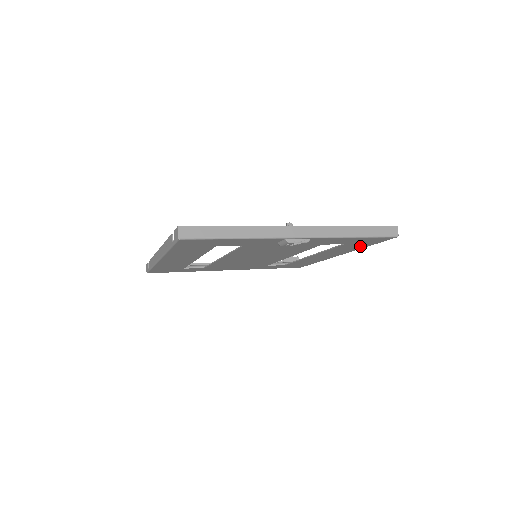
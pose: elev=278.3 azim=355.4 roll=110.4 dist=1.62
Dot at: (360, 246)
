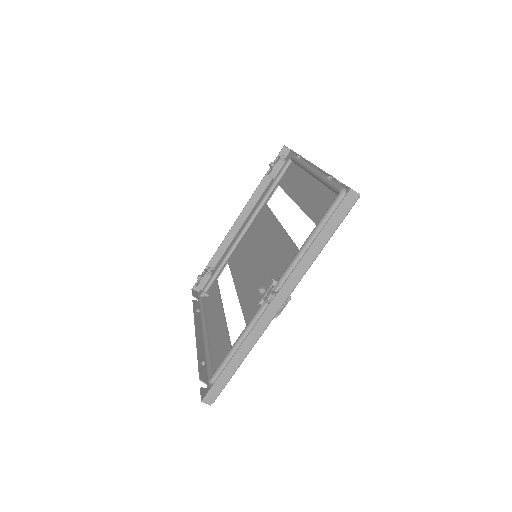
Dot at: (331, 193)
